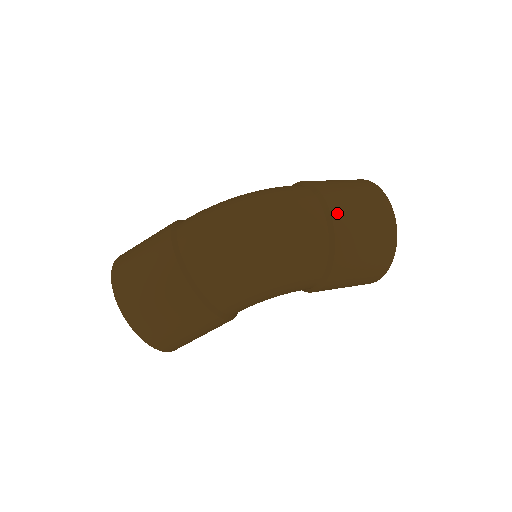
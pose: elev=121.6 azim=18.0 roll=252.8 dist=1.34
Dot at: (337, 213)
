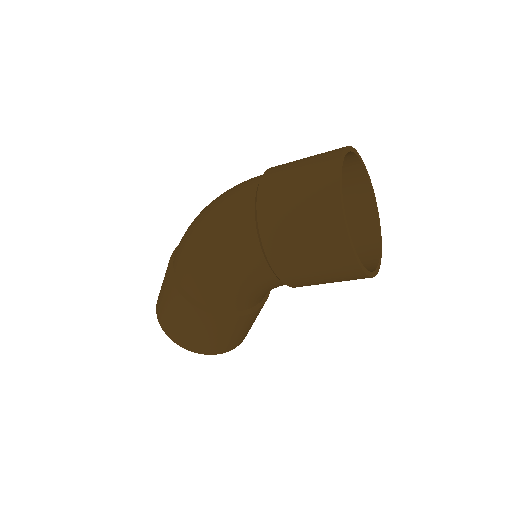
Dot at: (266, 181)
